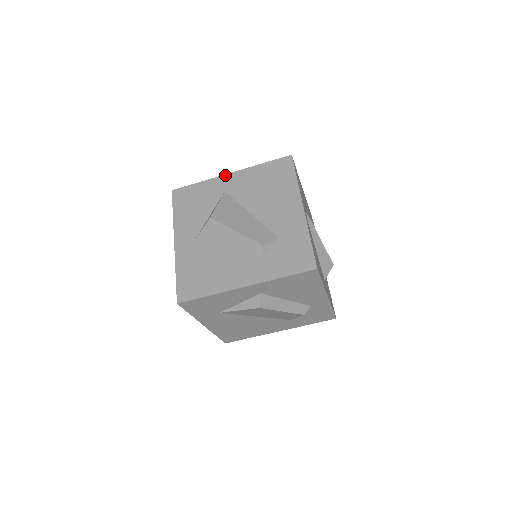
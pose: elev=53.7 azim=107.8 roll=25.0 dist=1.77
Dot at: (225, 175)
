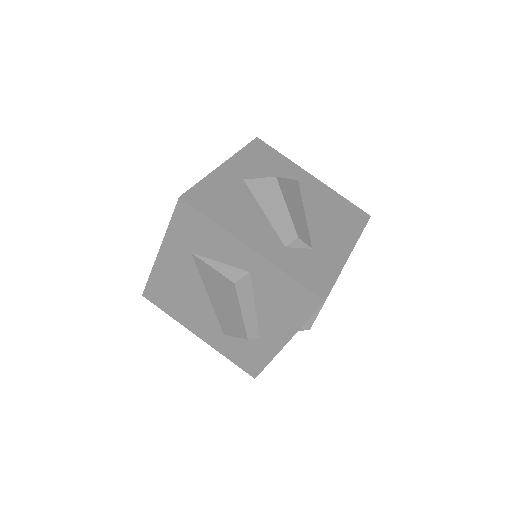
Dot at: (308, 173)
